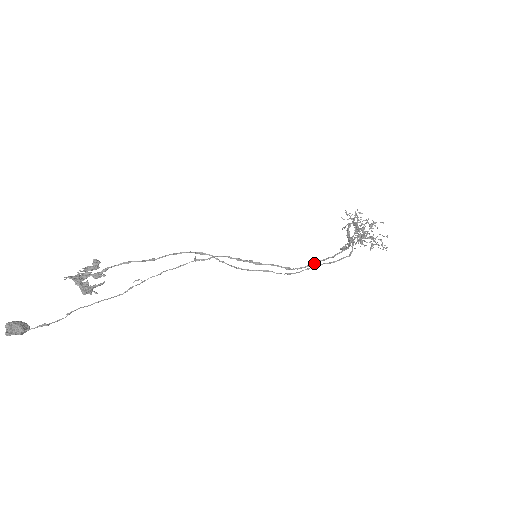
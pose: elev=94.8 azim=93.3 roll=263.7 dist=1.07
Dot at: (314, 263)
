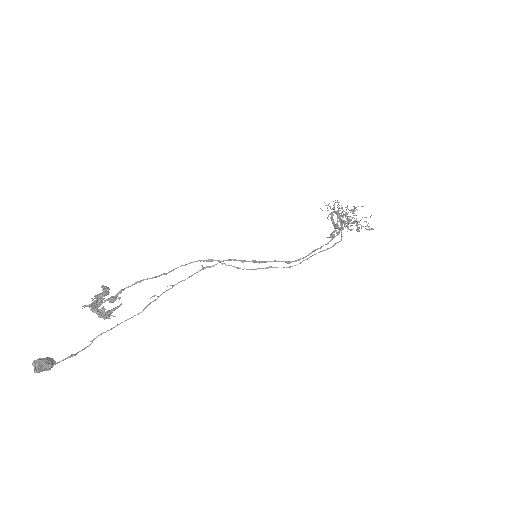
Dot at: (311, 253)
